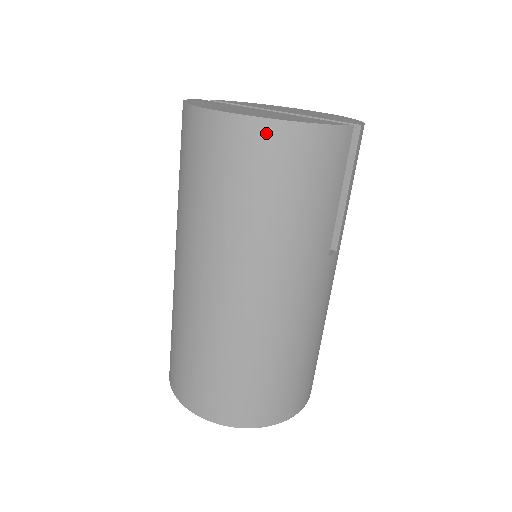
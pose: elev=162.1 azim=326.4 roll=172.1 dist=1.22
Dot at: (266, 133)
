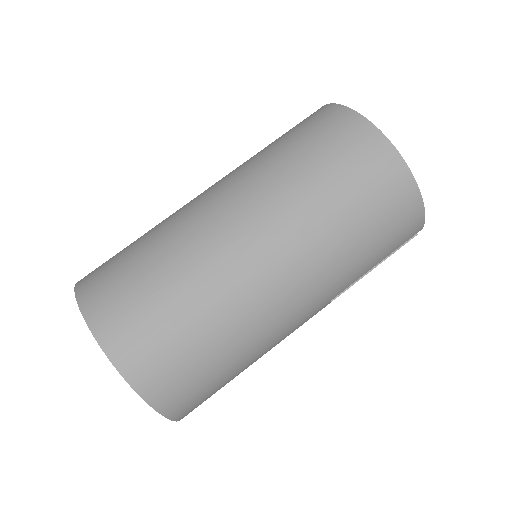
Dot at: (400, 175)
